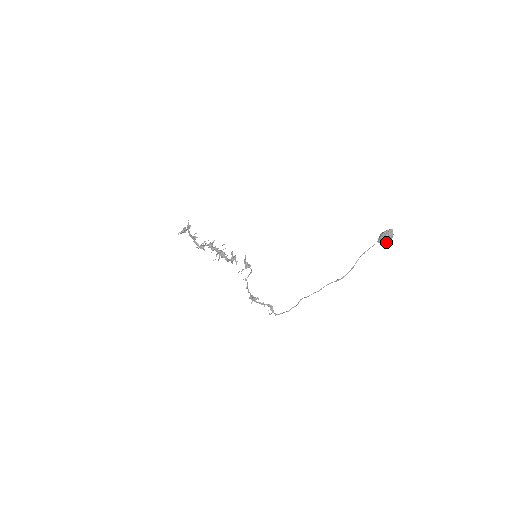
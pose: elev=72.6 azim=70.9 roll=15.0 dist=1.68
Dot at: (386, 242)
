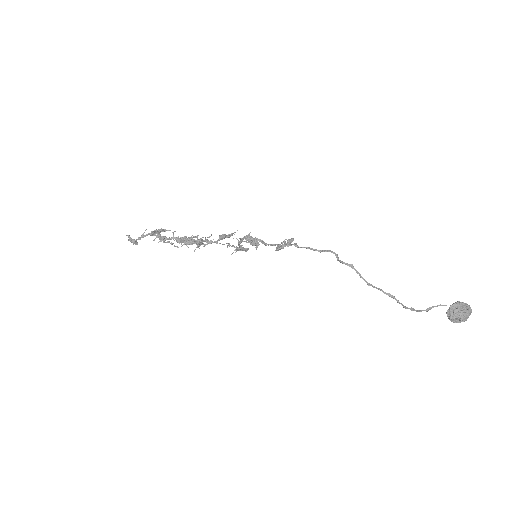
Dot at: (460, 316)
